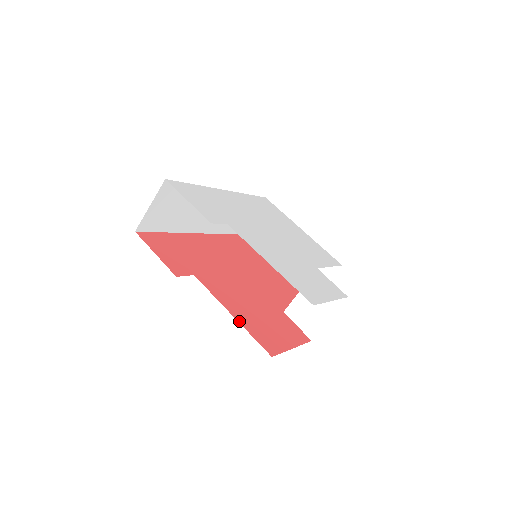
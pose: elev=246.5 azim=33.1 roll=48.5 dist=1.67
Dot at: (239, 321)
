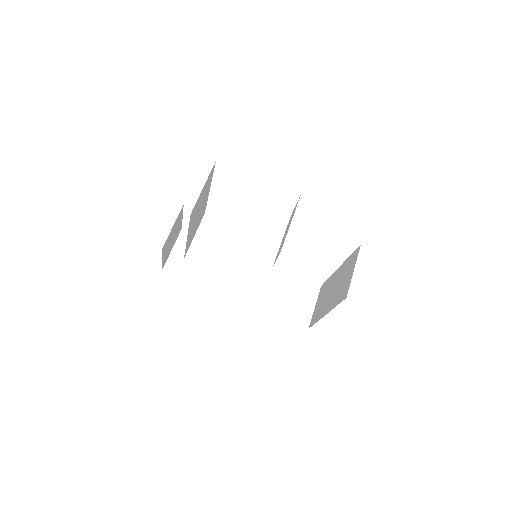
Dot at: occluded
